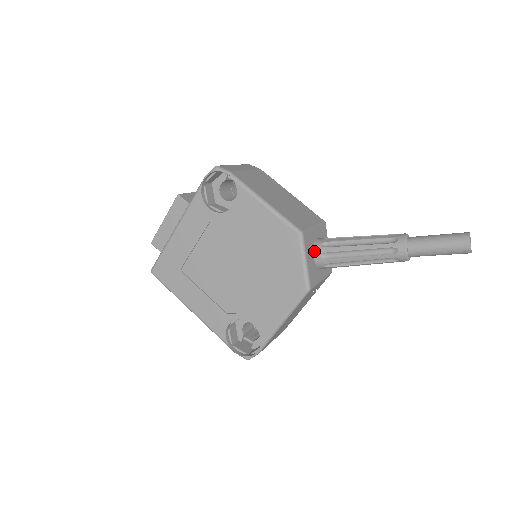
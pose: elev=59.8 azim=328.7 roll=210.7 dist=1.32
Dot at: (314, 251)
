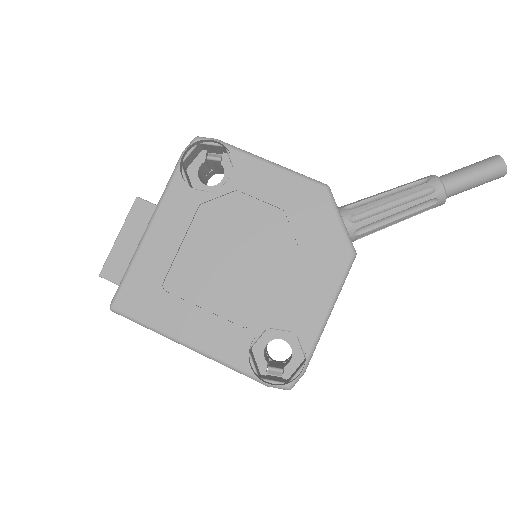
Dot at: occluded
